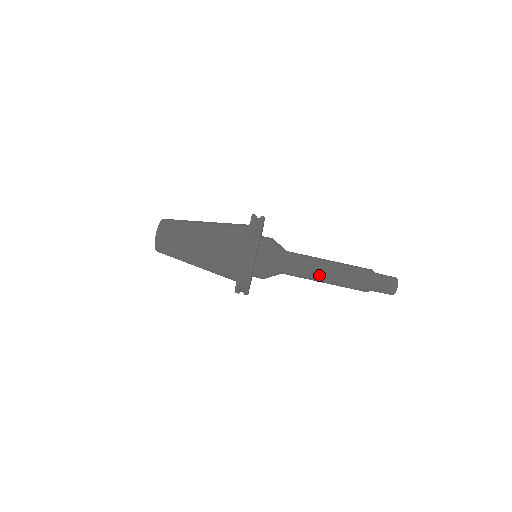
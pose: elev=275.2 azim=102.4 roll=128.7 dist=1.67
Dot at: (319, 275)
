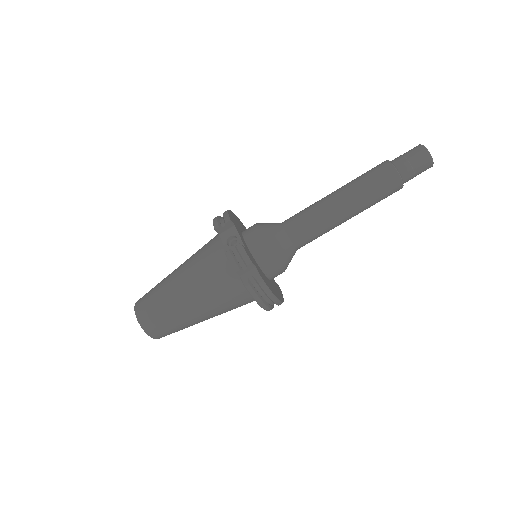
Dot at: (338, 221)
